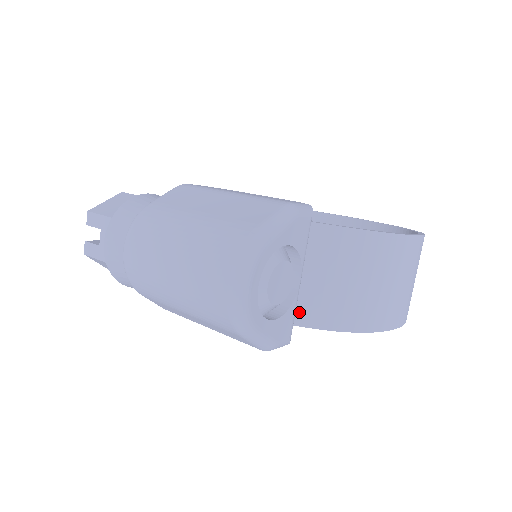
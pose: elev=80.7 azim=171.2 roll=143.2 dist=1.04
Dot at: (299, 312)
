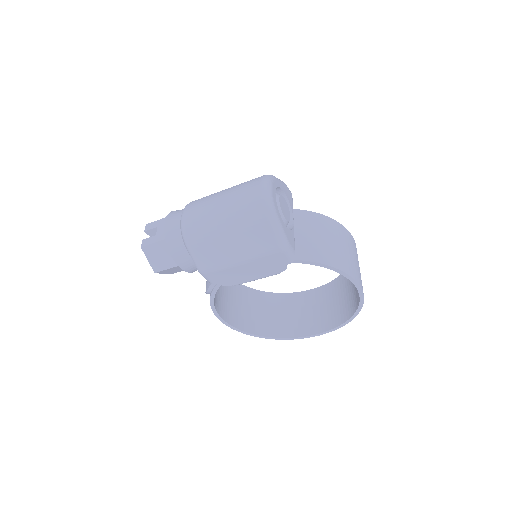
Dot at: (295, 252)
